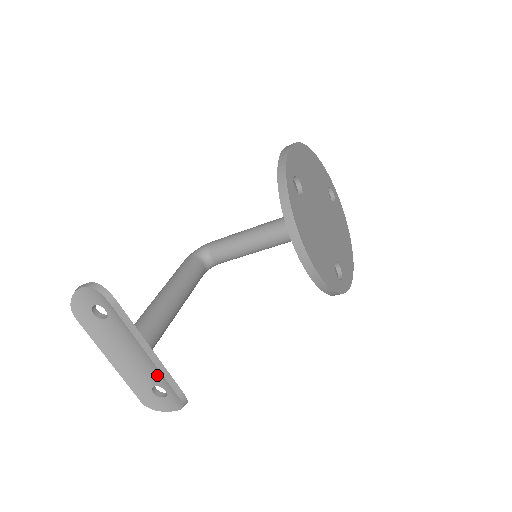
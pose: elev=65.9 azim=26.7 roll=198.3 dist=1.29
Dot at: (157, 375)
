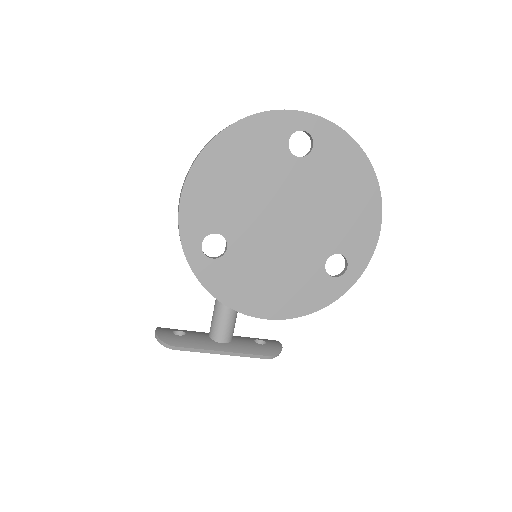
Dot at: occluded
